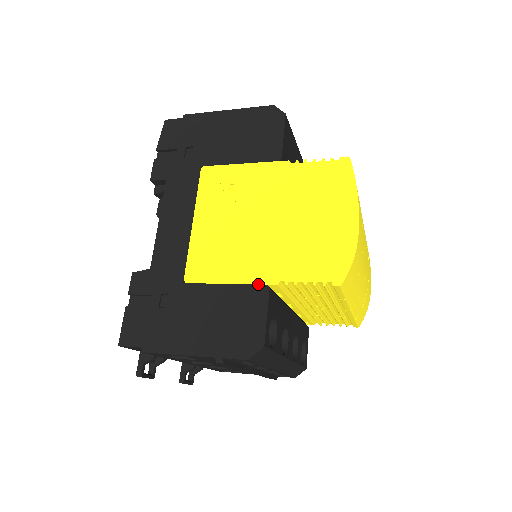
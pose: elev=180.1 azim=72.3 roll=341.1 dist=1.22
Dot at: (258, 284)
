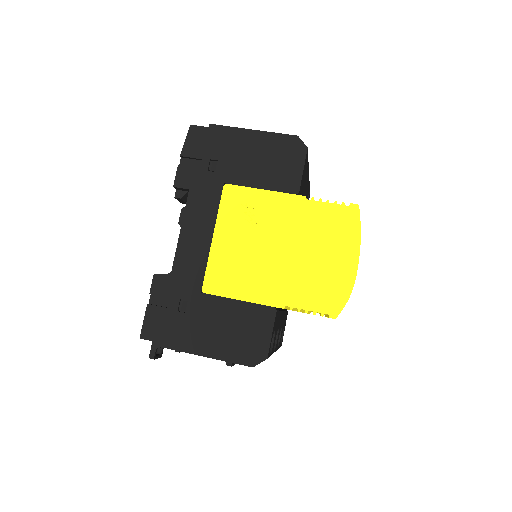
Dot at: (267, 305)
